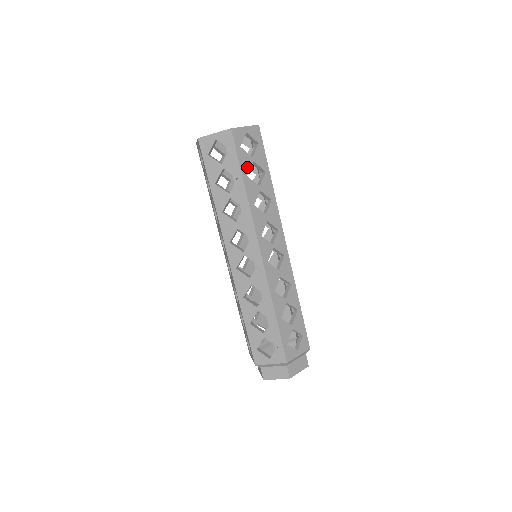
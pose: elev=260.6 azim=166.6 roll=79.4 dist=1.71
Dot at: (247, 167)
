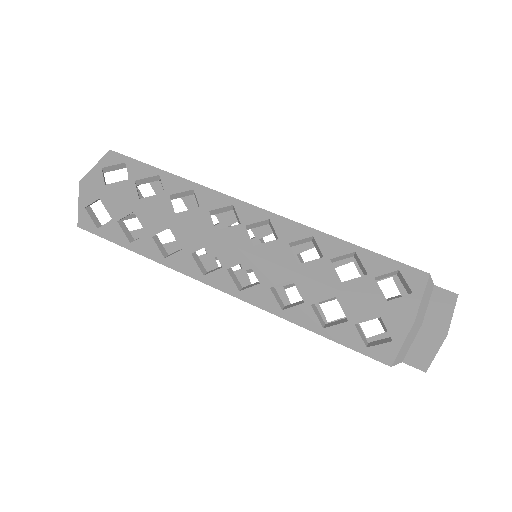
Dot at: occluded
